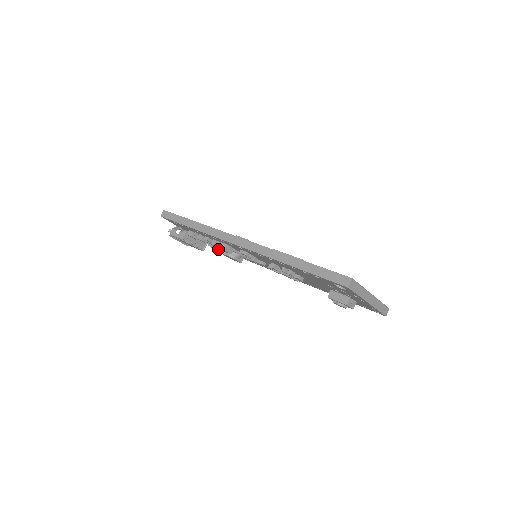
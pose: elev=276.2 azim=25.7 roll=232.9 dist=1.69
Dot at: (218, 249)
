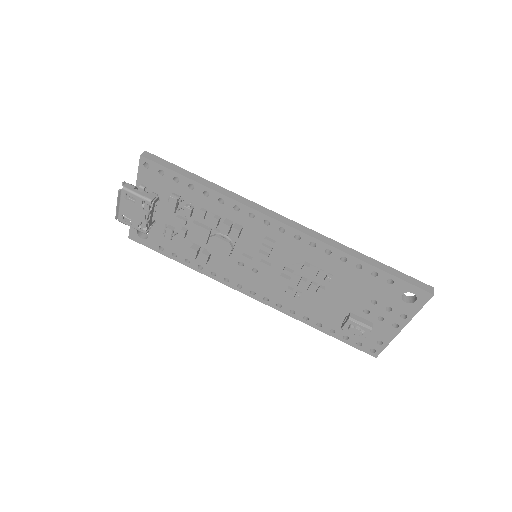
Dot at: (184, 236)
